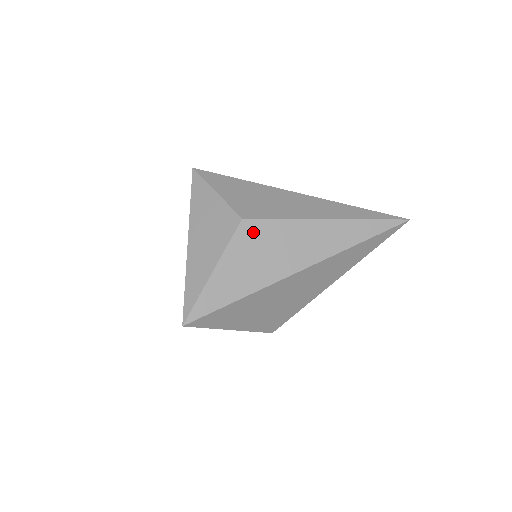
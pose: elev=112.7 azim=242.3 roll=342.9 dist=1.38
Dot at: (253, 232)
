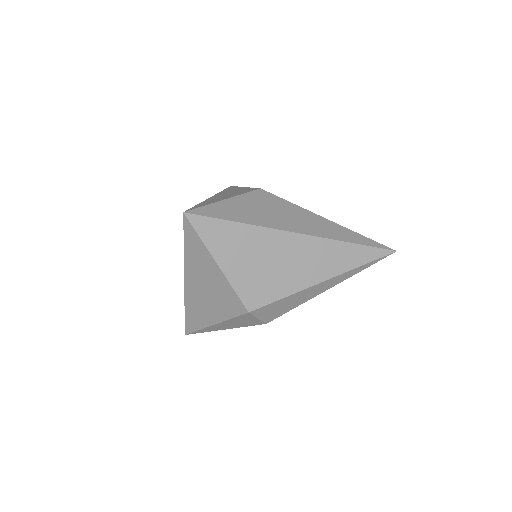
Dot at: (266, 197)
